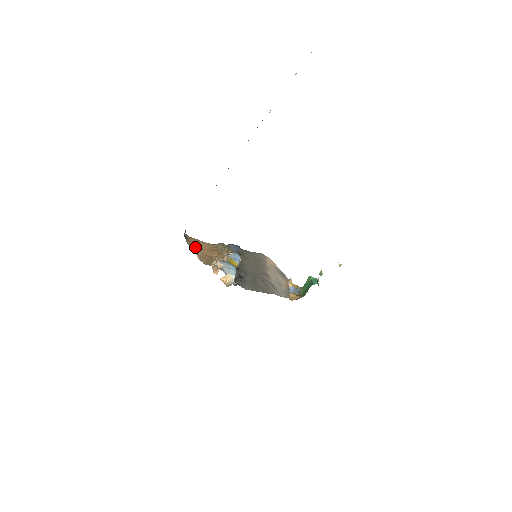
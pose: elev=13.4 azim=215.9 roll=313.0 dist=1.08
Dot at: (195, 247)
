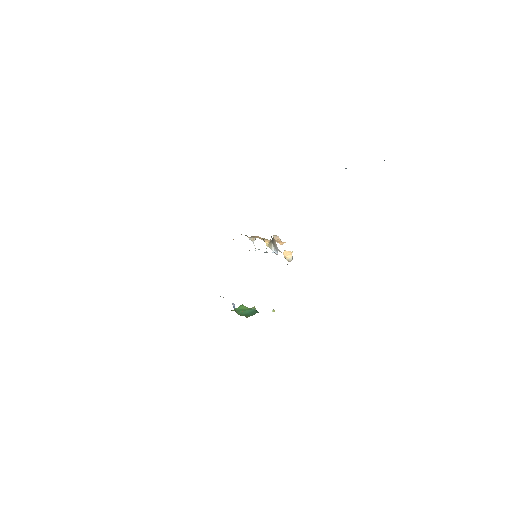
Dot at: occluded
